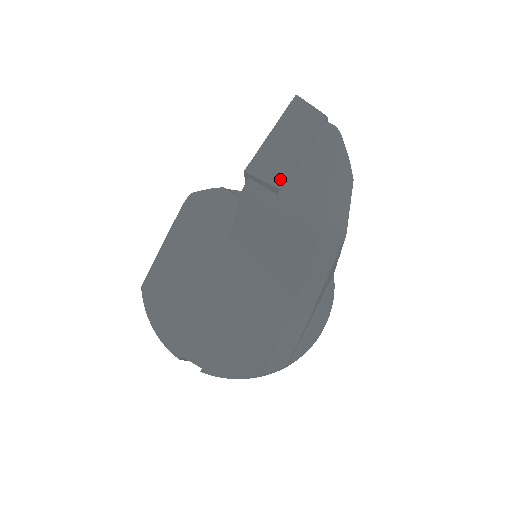
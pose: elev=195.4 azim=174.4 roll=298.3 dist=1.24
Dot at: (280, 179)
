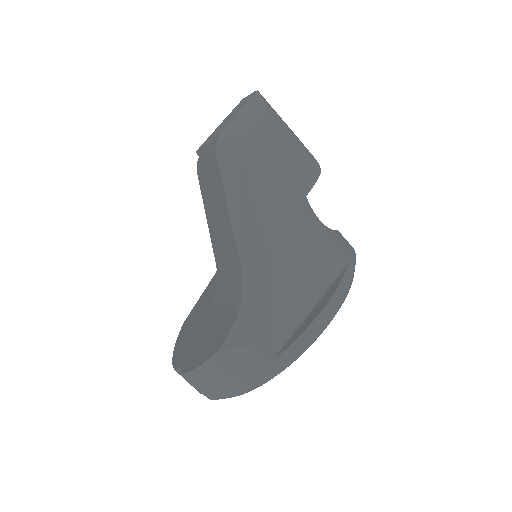
Dot at: (211, 139)
